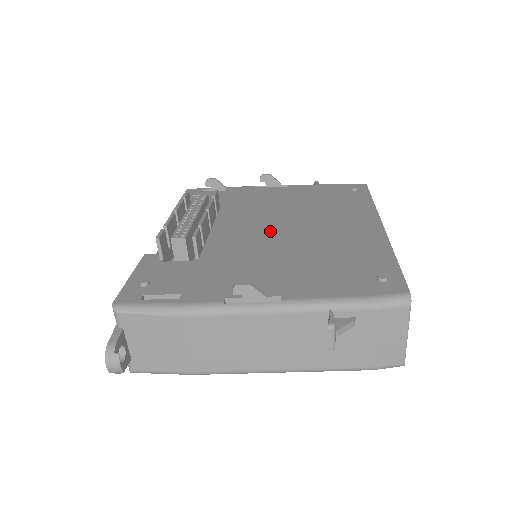
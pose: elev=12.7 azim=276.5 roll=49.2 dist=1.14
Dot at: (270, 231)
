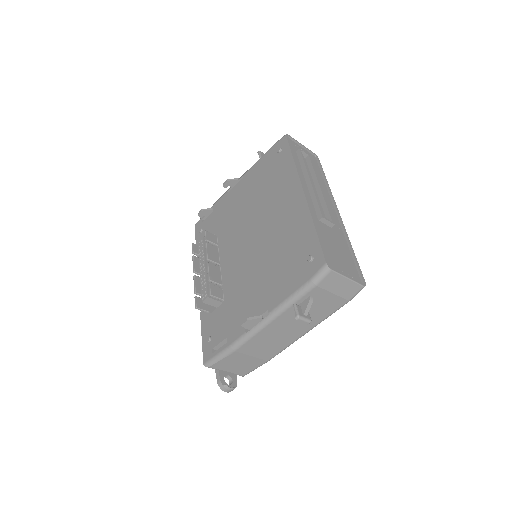
Dot at: (247, 245)
